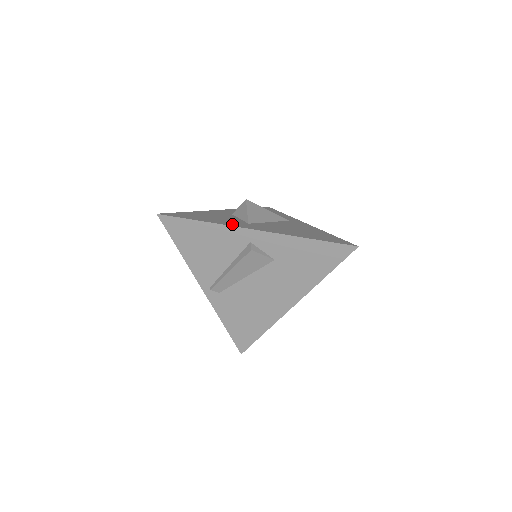
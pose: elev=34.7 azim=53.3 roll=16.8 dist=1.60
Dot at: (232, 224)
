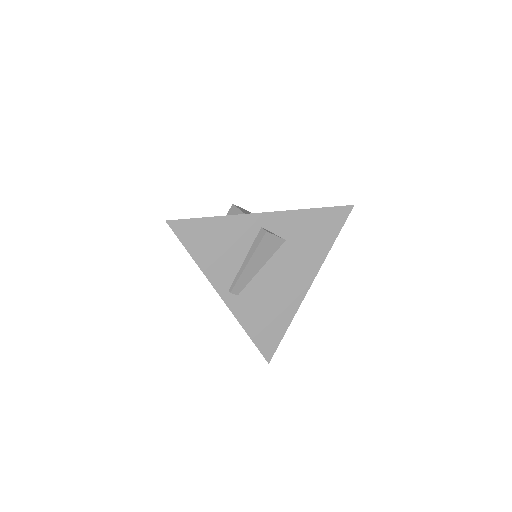
Dot at: occluded
